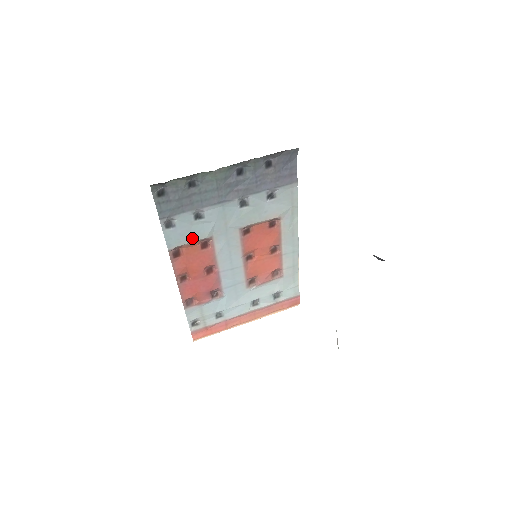
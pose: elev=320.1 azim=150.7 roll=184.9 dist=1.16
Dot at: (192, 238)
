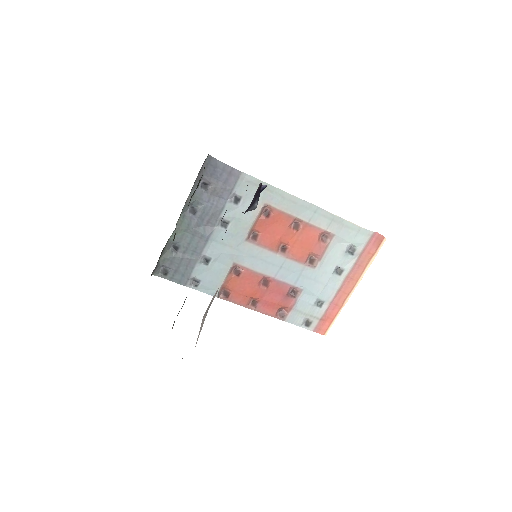
Dot at: (221, 277)
